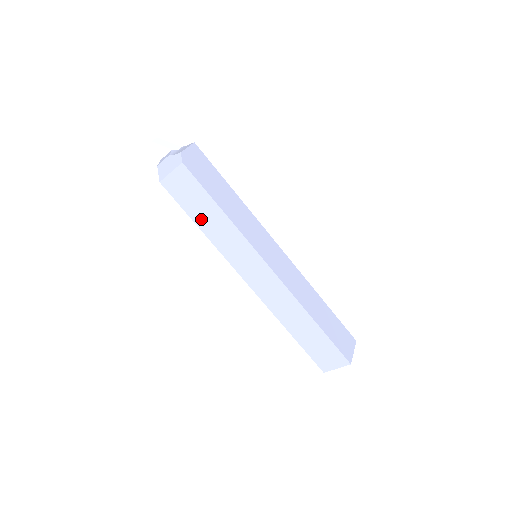
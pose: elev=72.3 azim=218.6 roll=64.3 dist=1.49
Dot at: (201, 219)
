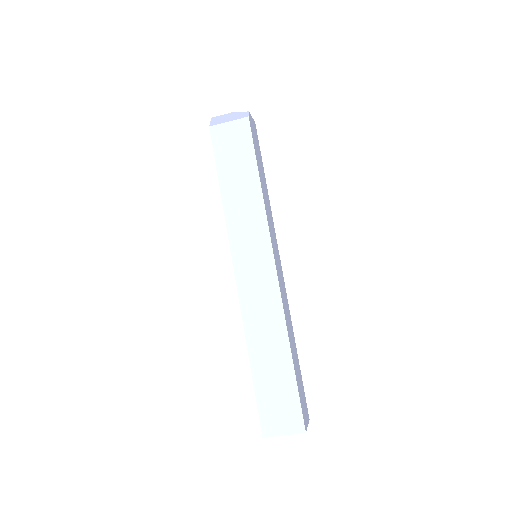
Dot at: (229, 181)
